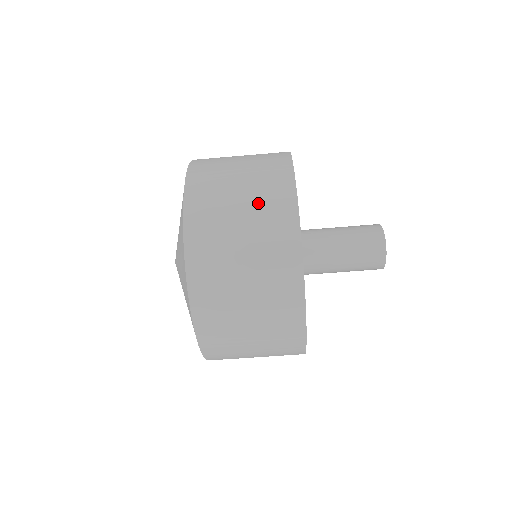
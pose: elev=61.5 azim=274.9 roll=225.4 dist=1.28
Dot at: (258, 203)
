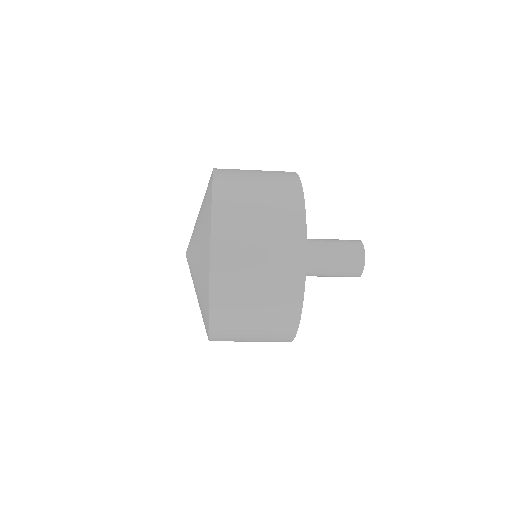
Dot at: (274, 215)
